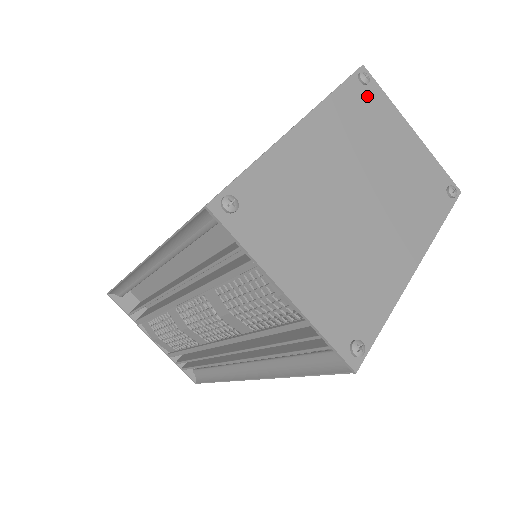
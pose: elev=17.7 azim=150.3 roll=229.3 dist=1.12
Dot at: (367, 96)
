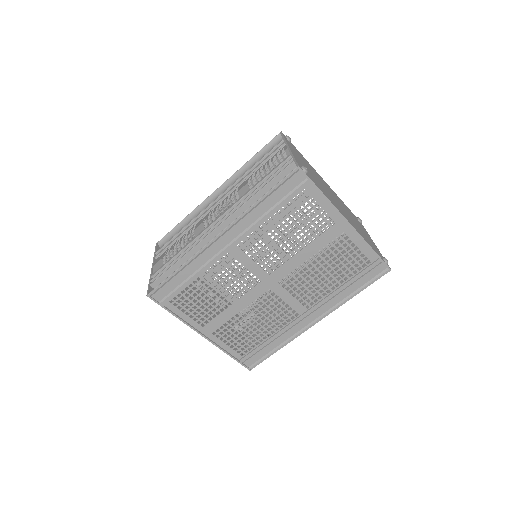
Dot at: occluded
